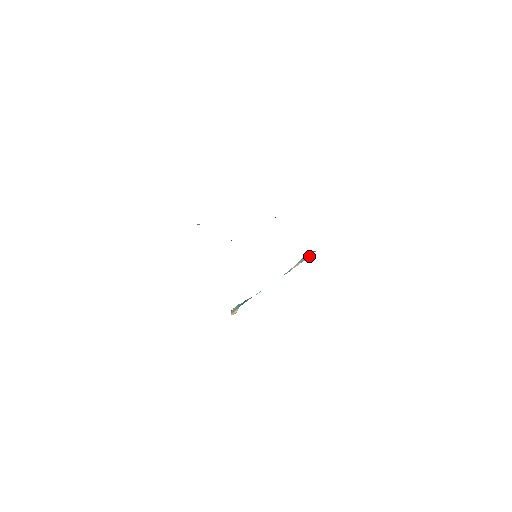
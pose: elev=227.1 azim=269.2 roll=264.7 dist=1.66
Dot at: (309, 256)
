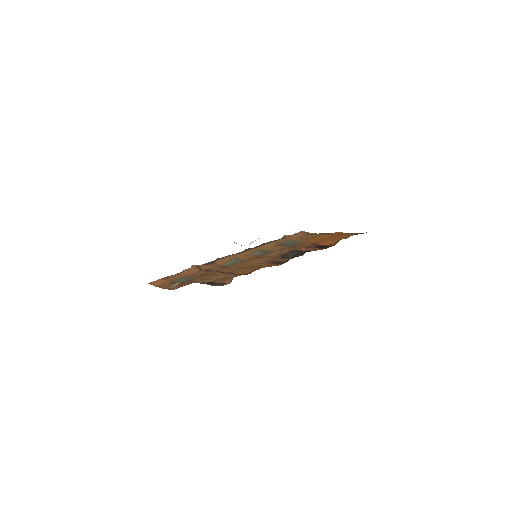
Dot at: occluded
